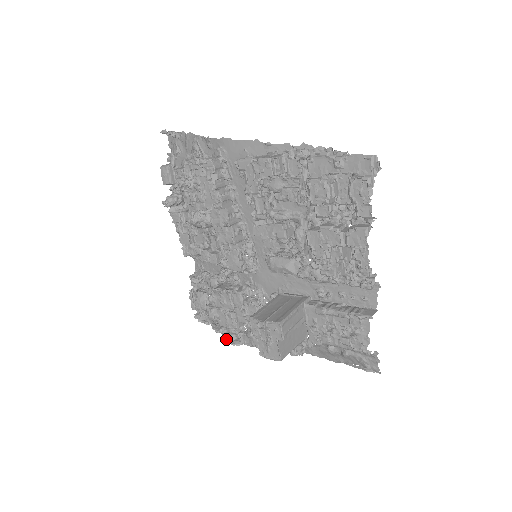
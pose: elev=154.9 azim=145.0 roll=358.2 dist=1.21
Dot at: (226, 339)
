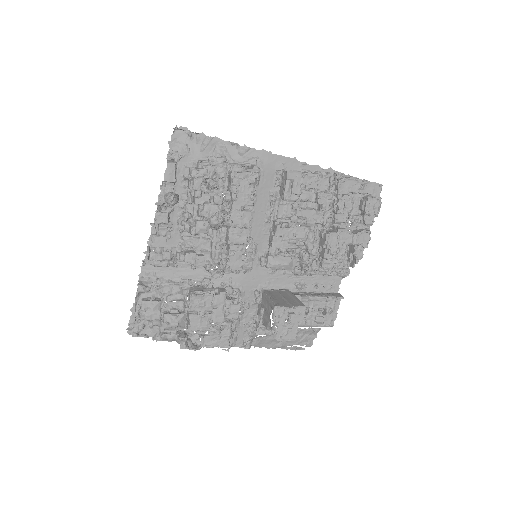
Dot at: (186, 346)
